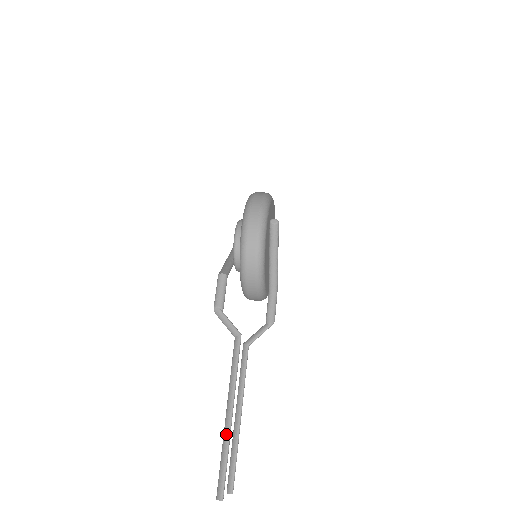
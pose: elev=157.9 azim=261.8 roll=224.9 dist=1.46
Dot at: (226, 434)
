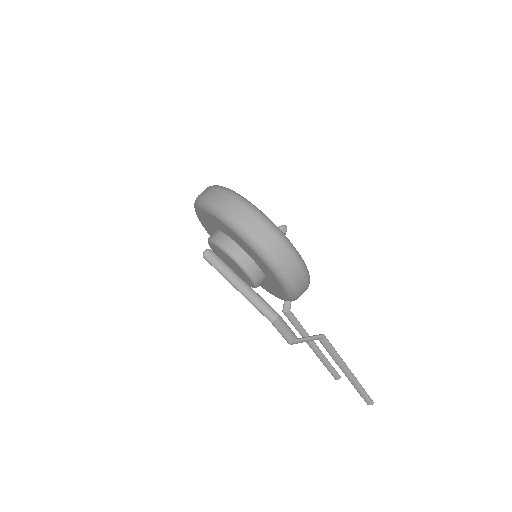
Dot at: (356, 383)
